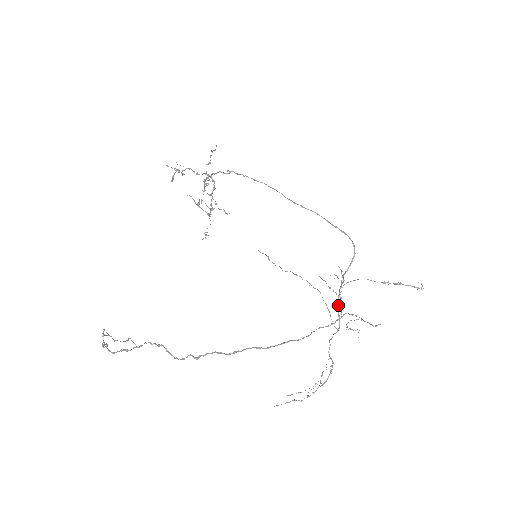
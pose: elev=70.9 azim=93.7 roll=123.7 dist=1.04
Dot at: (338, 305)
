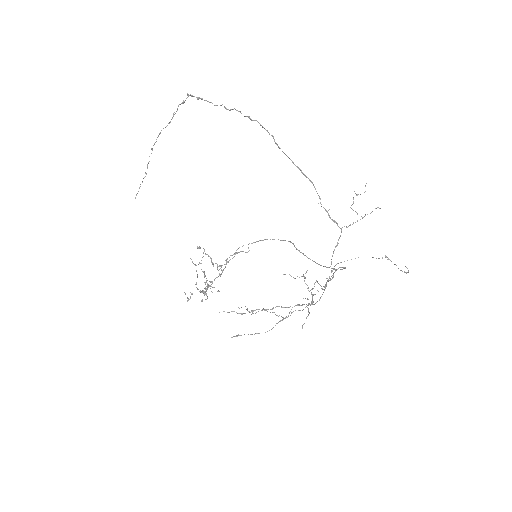
Dot at: (333, 251)
